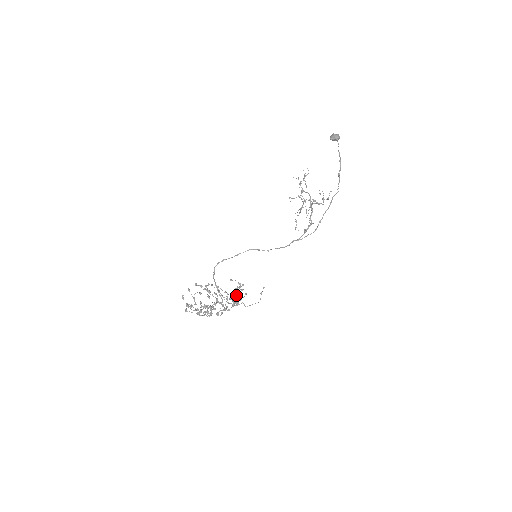
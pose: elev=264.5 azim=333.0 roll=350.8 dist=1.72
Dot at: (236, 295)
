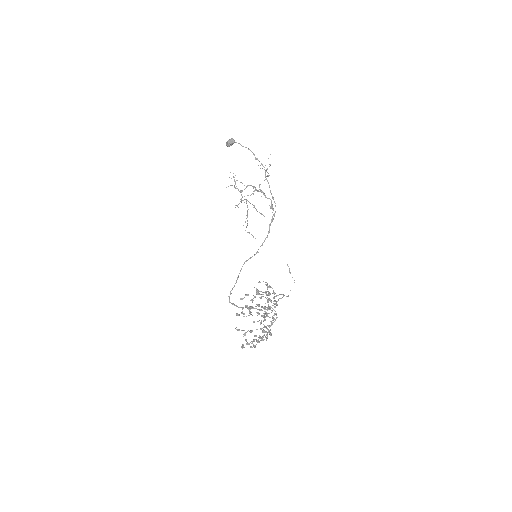
Dot at: (273, 293)
